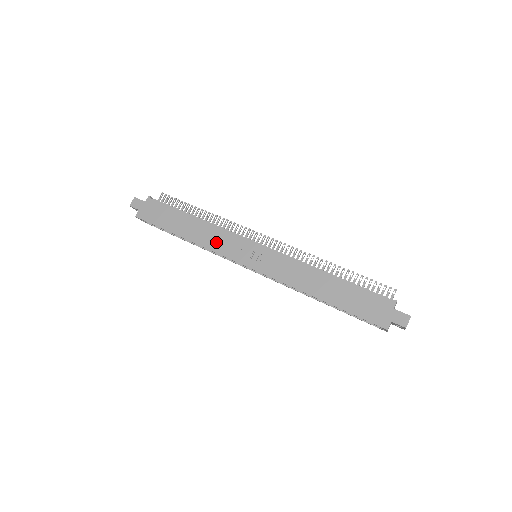
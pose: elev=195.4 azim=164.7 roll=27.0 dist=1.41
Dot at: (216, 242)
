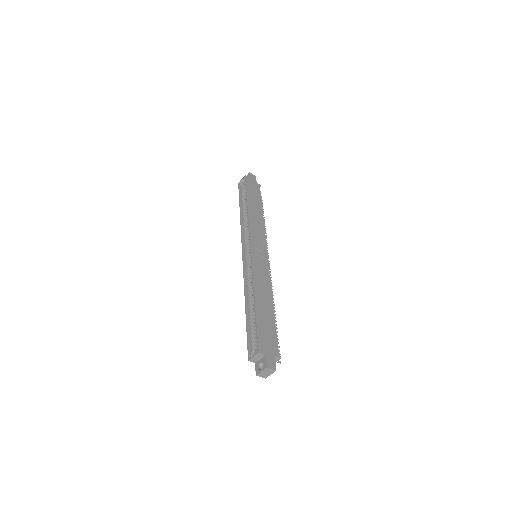
Dot at: (256, 226)
